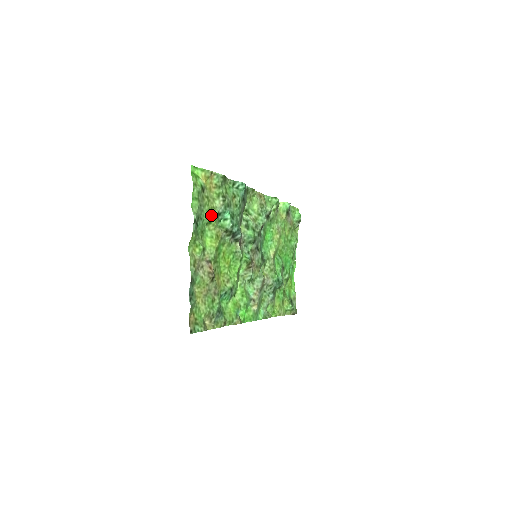
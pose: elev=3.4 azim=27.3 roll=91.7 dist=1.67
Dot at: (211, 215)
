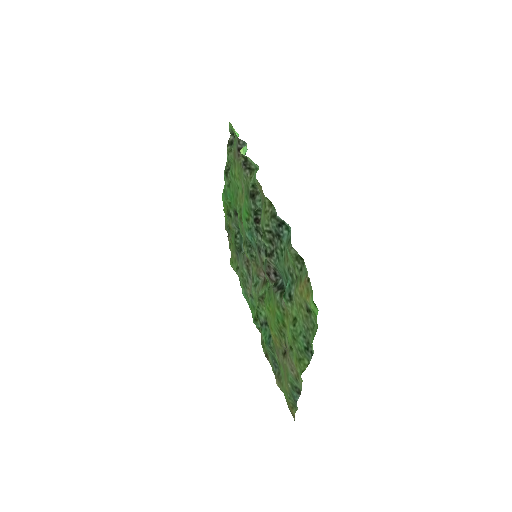
Dot at: (297, 313)
